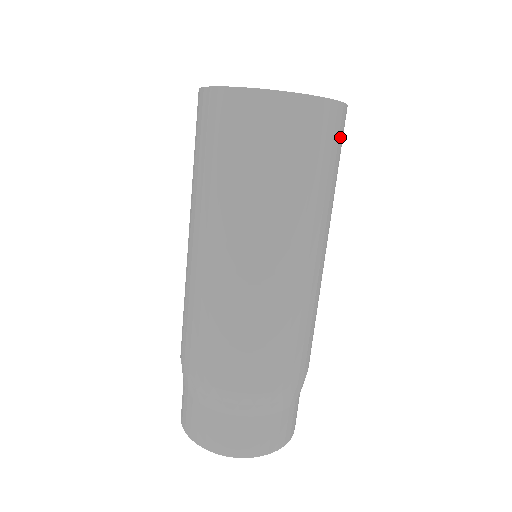
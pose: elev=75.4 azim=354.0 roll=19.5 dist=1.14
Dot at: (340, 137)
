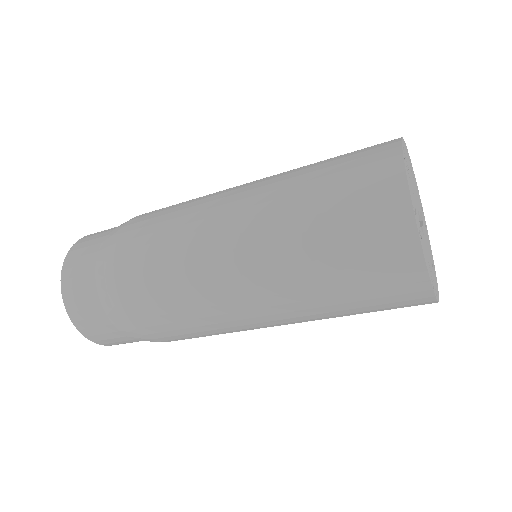
Dot at: occluded
